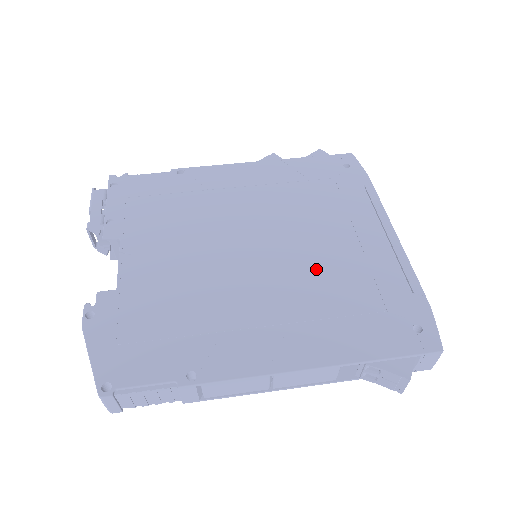
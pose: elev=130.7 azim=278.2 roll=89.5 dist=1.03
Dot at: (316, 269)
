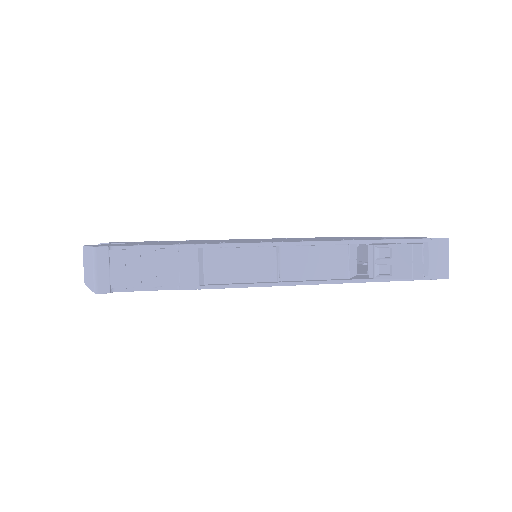
Dot at: occluded
